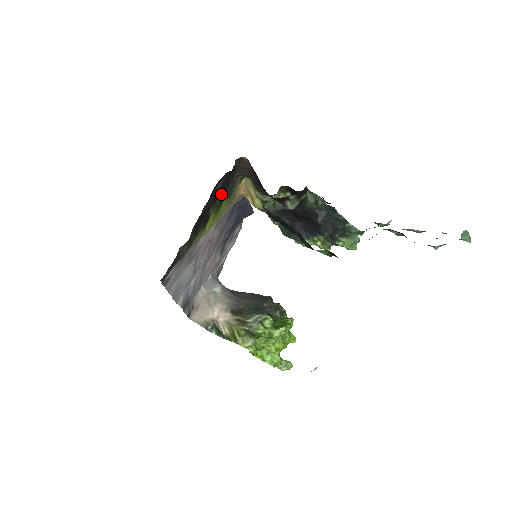
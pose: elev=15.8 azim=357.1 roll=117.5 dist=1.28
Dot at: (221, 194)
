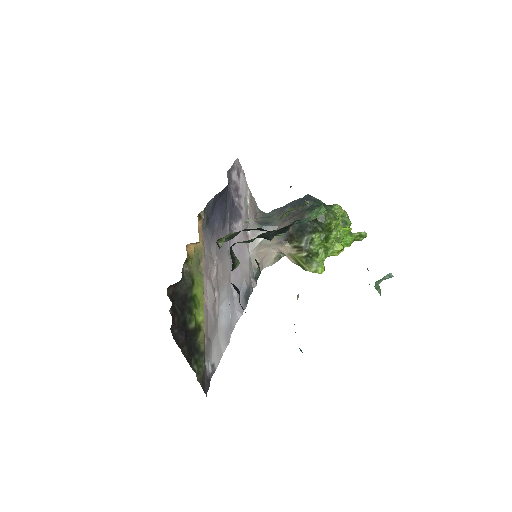
Dot at: (184, 314)
